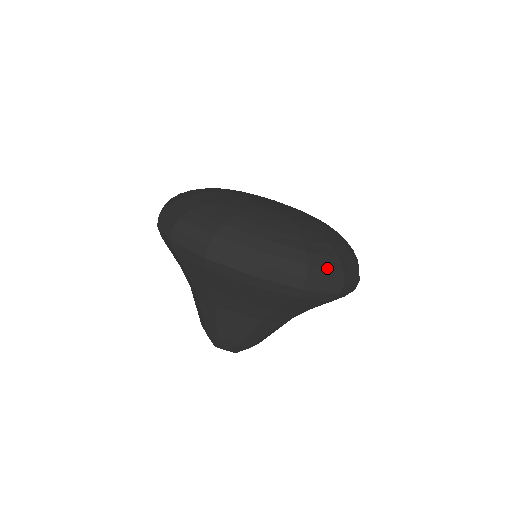
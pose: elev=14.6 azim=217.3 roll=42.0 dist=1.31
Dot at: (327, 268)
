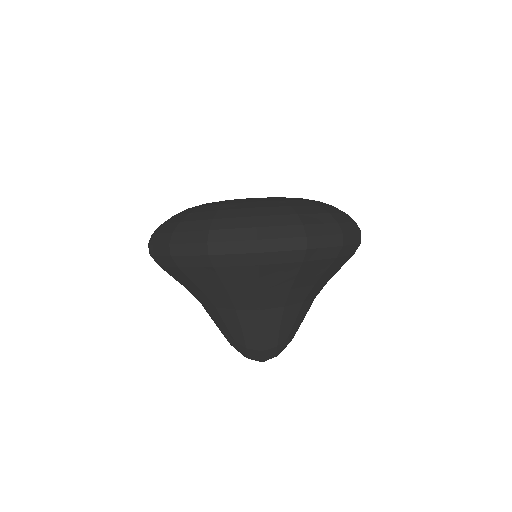
Dot at: (233, 228)
